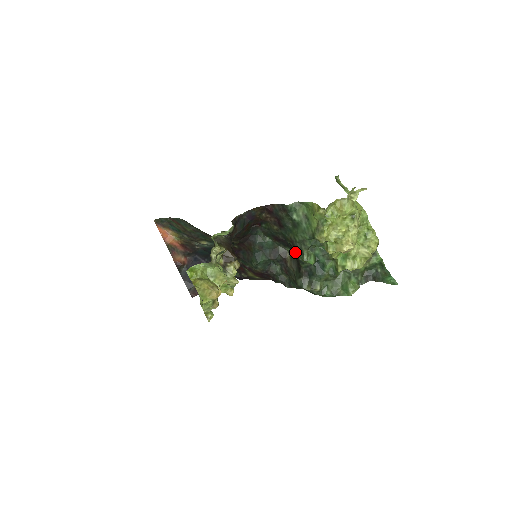
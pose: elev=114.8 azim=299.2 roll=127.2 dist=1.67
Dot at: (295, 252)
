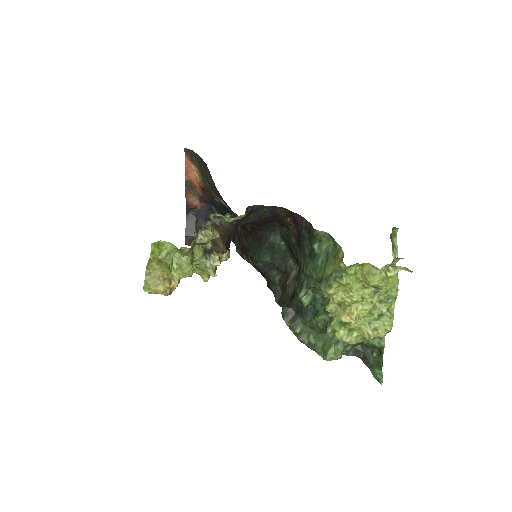
Dot at: (296, 280)
